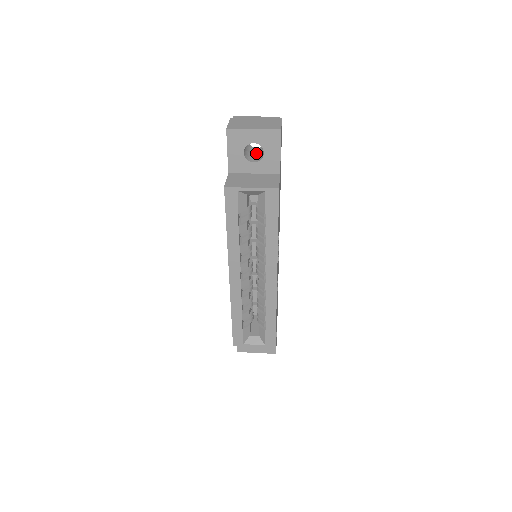
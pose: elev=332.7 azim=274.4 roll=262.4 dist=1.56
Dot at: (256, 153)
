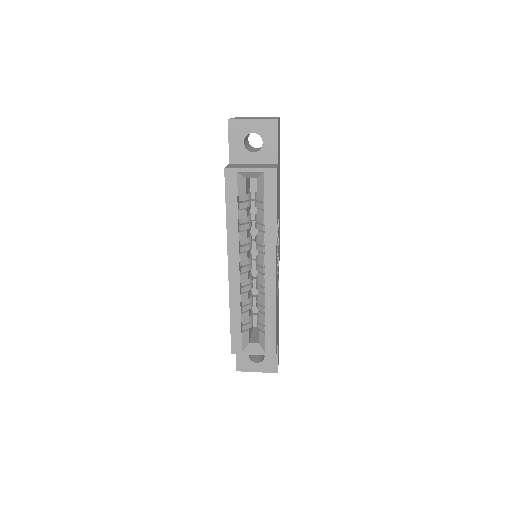
Dot at: (256, 149)
